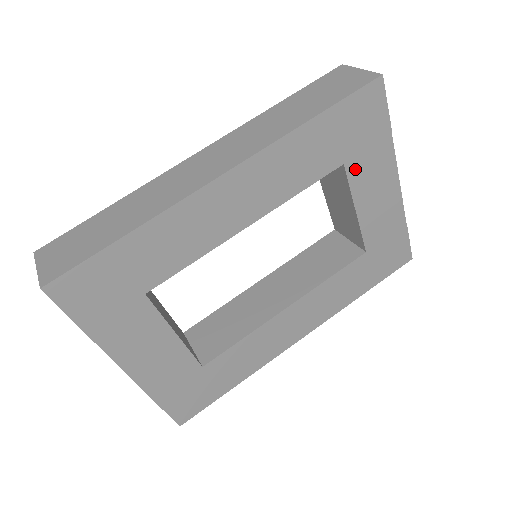
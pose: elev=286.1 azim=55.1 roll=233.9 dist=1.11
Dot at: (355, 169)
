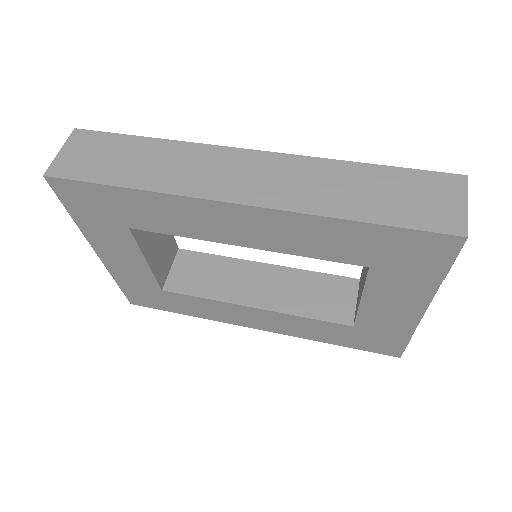
Dot at: (380, 277)
